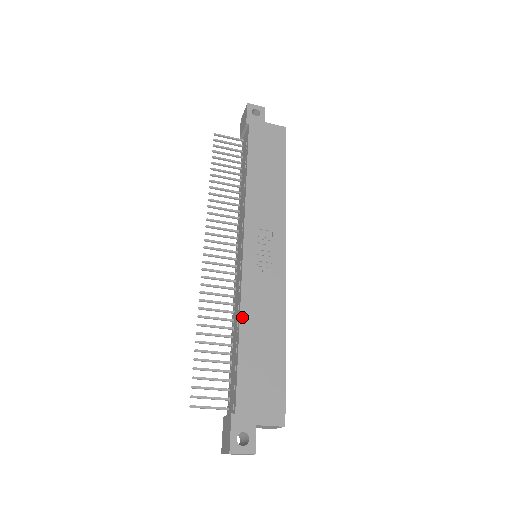
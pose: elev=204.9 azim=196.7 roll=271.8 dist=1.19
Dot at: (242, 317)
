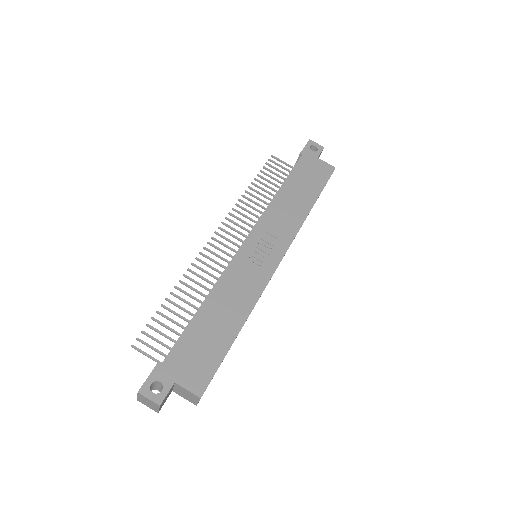
Dot at: (212, 292)
